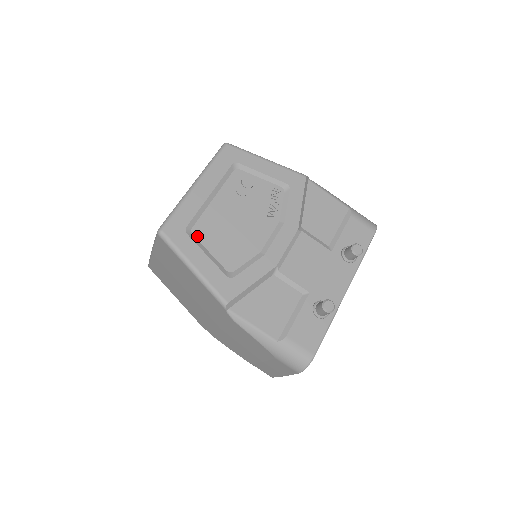
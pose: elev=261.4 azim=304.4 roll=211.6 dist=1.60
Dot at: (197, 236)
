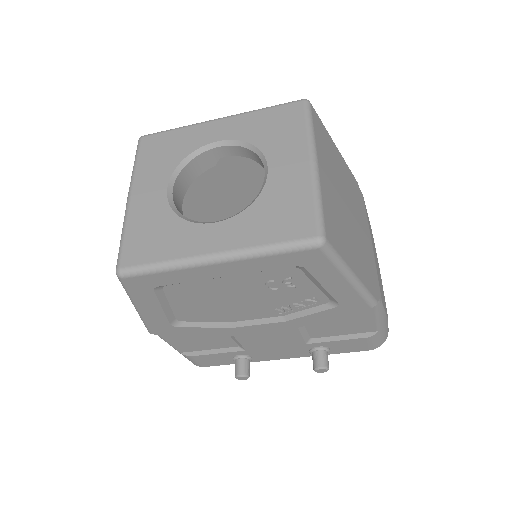
Dot at: (167, 292)
